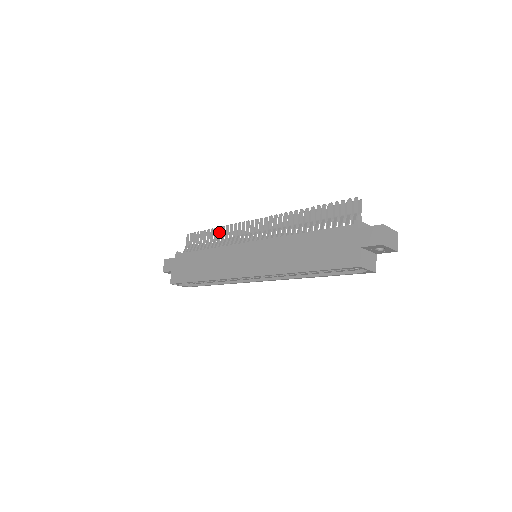
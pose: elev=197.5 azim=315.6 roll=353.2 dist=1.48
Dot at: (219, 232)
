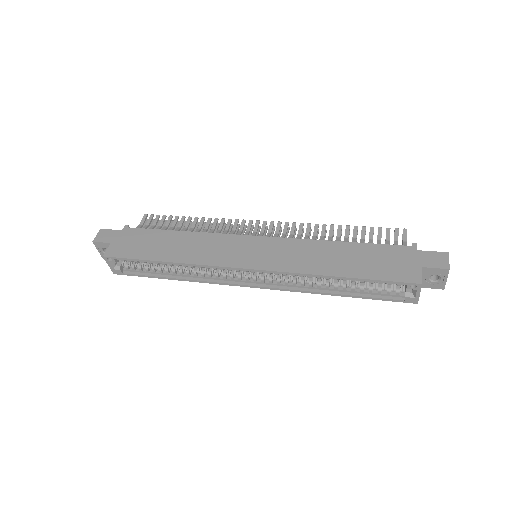
Dot at: (202, 222)
